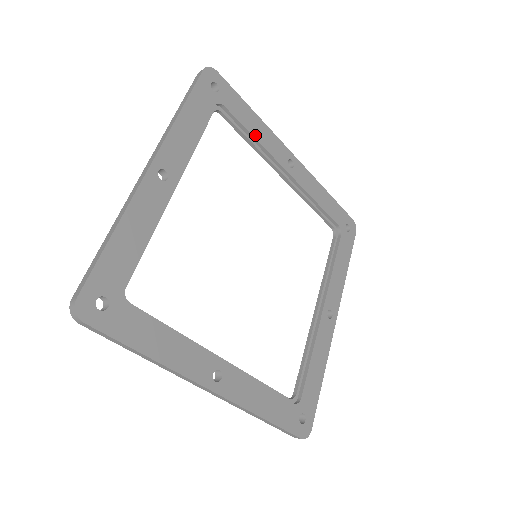
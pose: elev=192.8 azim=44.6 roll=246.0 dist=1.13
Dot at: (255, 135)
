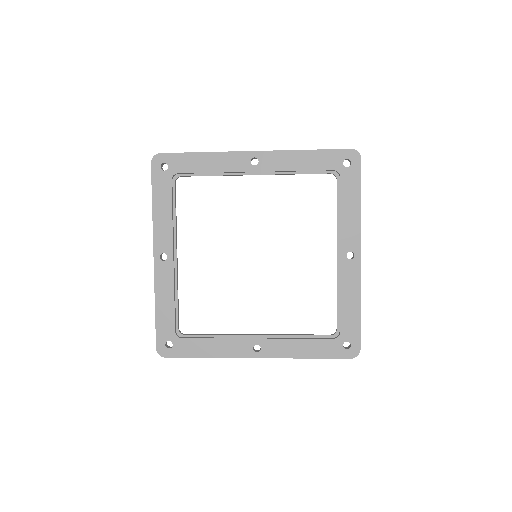
Dot at: (211, 170)
